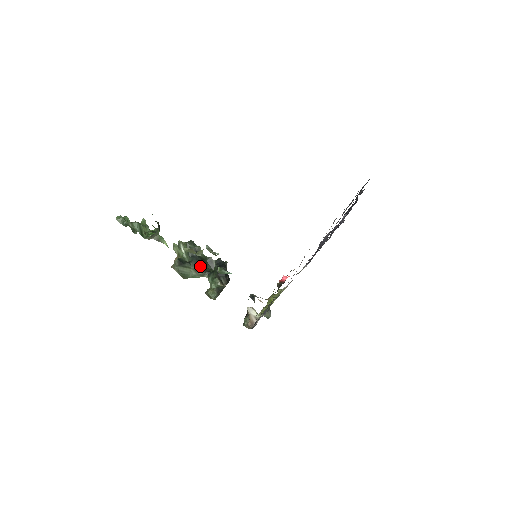
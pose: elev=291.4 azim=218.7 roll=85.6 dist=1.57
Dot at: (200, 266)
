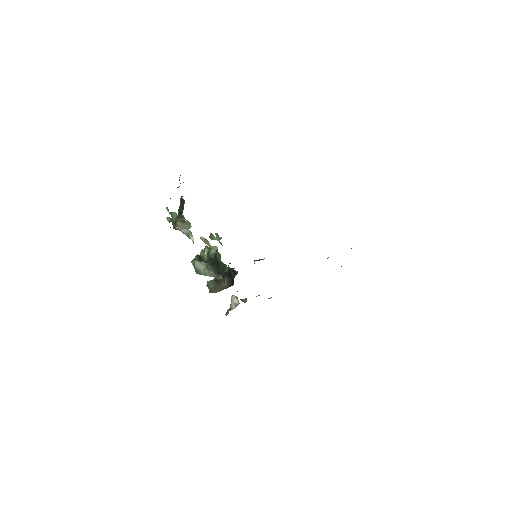
Dot at: (213, 267)
